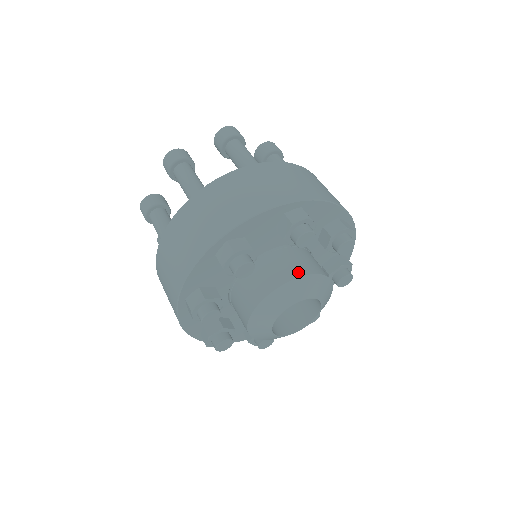
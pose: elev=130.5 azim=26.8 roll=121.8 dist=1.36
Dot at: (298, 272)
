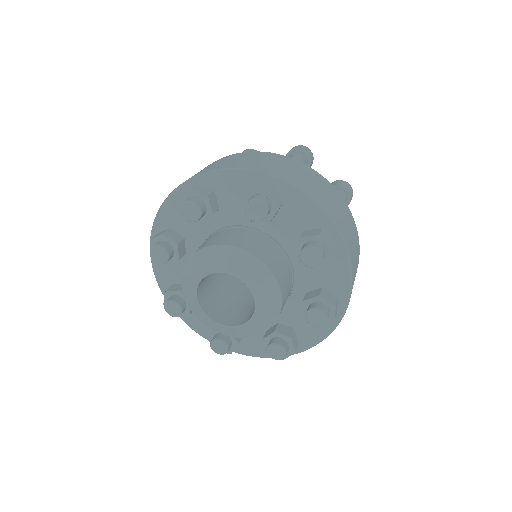
Dot at: (275, 270)
